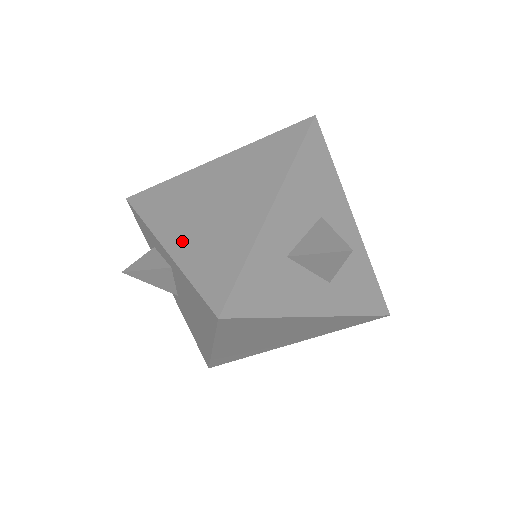
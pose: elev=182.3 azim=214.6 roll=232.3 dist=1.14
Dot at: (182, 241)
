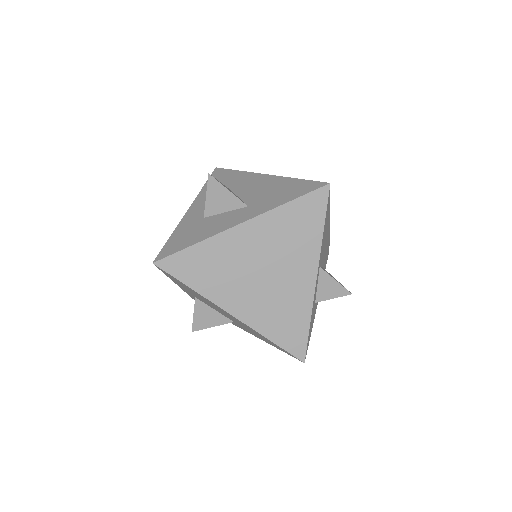
Dot at: occluded
